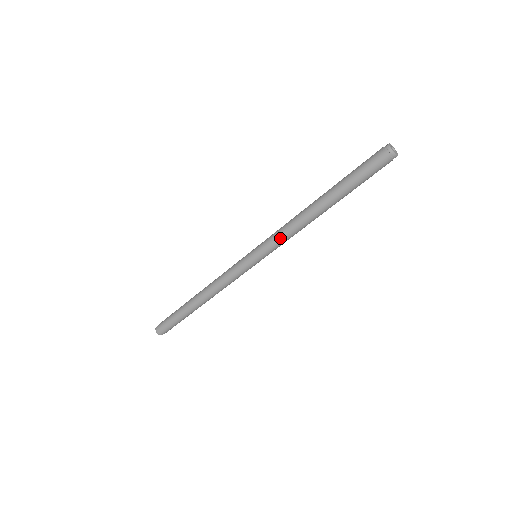
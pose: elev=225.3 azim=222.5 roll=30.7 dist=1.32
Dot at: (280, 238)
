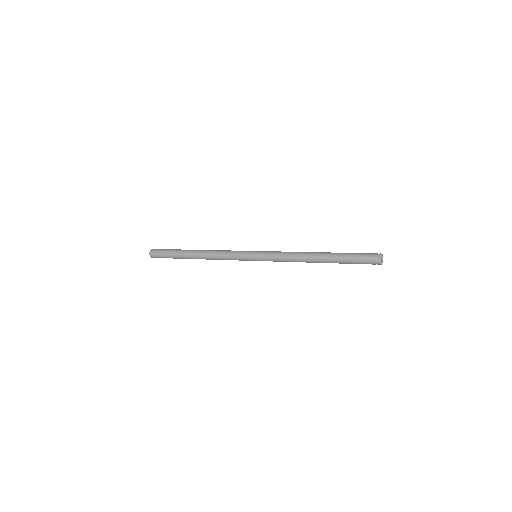
Dot at: (281, 261)
